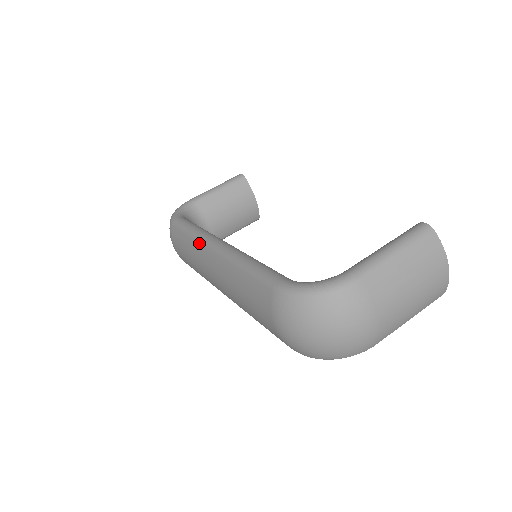
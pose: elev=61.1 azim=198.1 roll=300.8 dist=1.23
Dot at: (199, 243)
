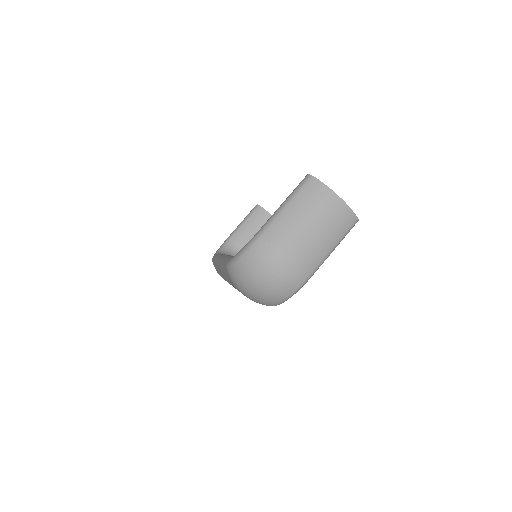
Dot at: (216, 264)
